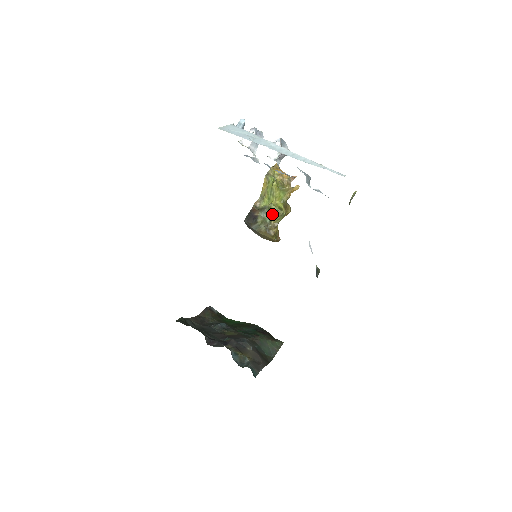
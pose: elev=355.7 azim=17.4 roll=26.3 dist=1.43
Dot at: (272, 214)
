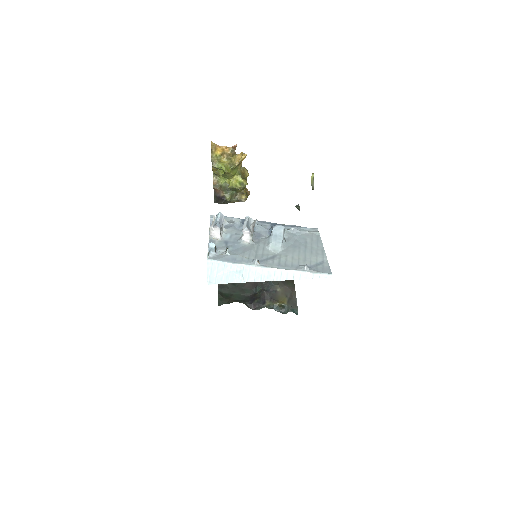
Dot at: (236, 190)
